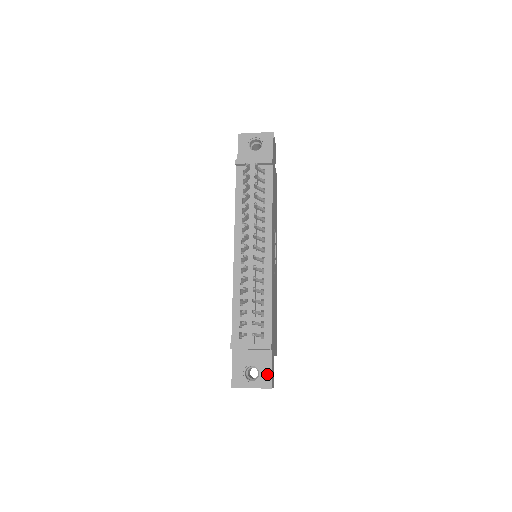
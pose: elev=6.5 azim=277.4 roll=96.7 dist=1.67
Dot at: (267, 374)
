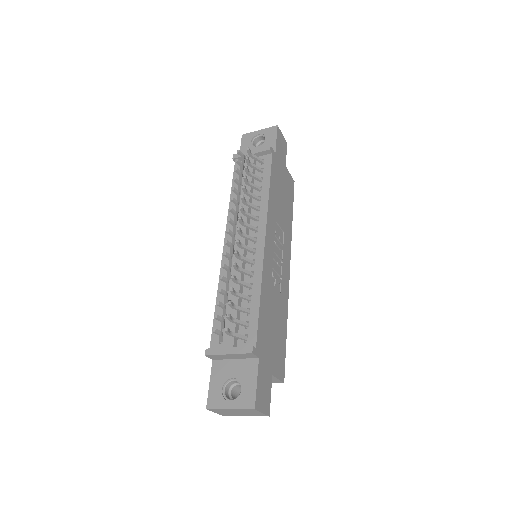
Dot at: (250, 390)
